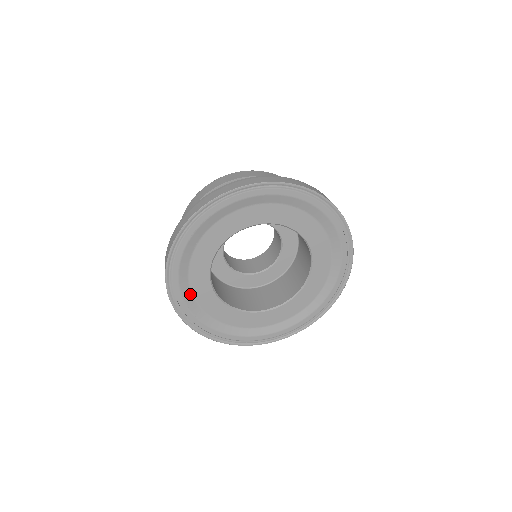
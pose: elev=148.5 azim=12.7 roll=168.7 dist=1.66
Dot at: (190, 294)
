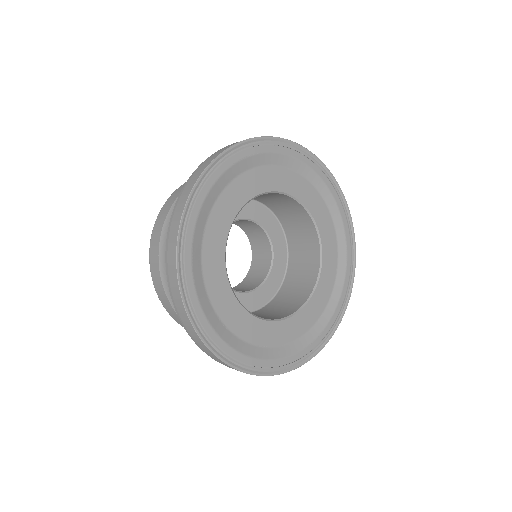
Dot at: (200, 245)
